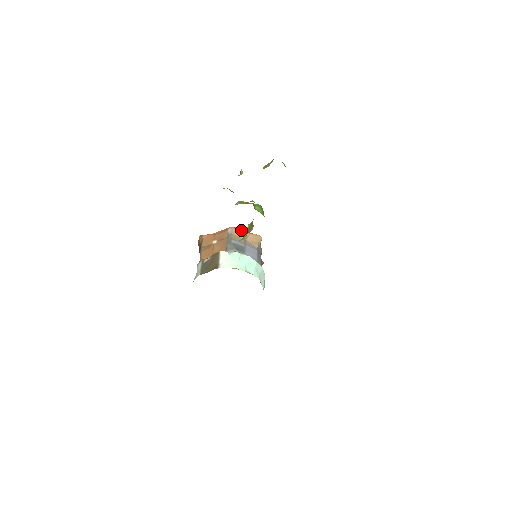
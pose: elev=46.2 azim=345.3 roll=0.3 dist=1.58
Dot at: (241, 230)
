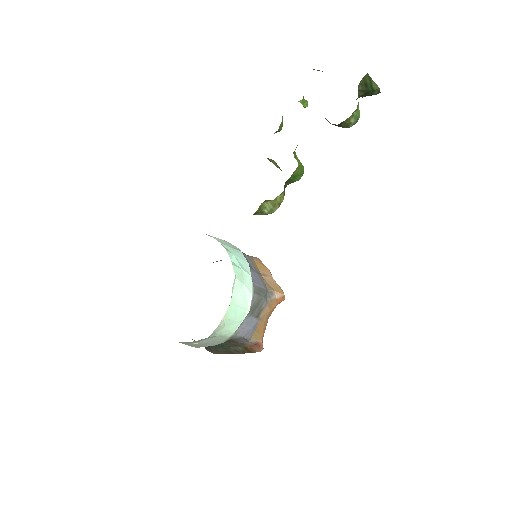
Dot at: (266, 267)
